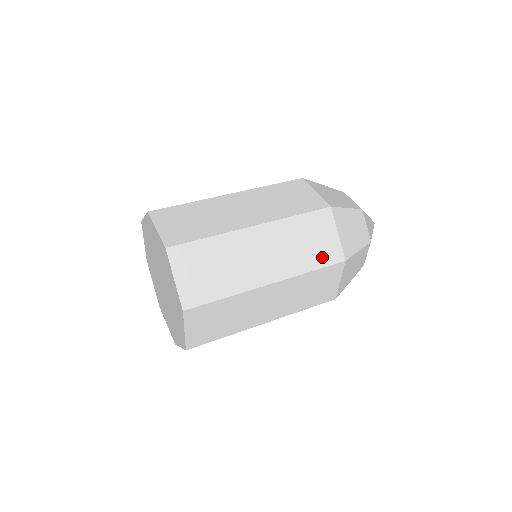
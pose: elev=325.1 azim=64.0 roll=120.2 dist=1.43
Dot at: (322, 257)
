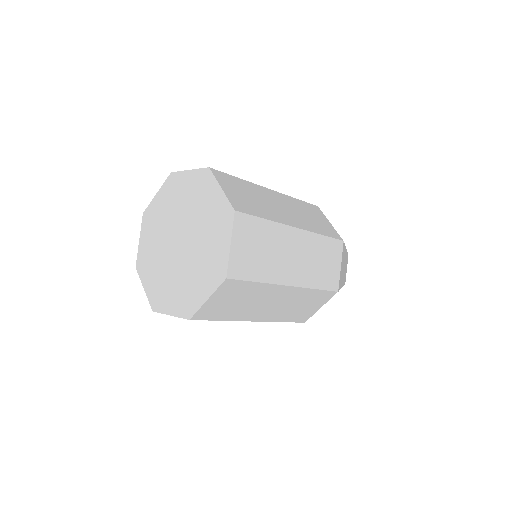
Dot at: (327, 280)
